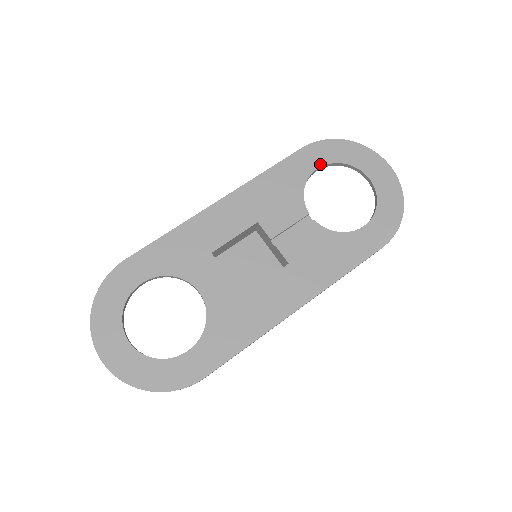
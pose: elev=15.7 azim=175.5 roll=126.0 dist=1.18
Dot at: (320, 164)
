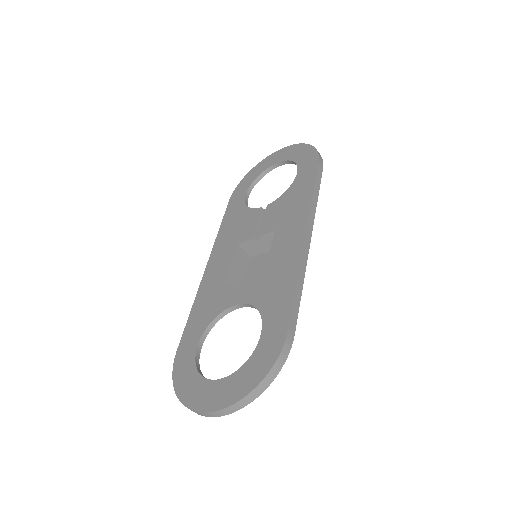
Dot at: (245, 192)
